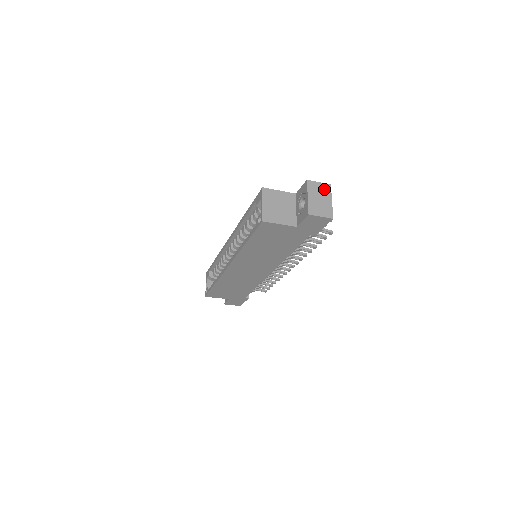
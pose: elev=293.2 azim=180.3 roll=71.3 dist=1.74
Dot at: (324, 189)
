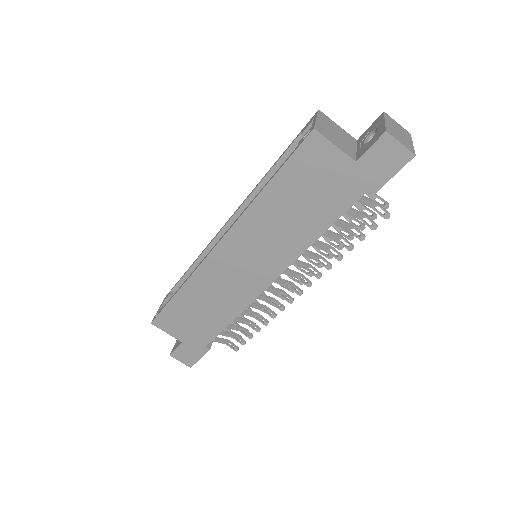
Dot at: (403, 131)
